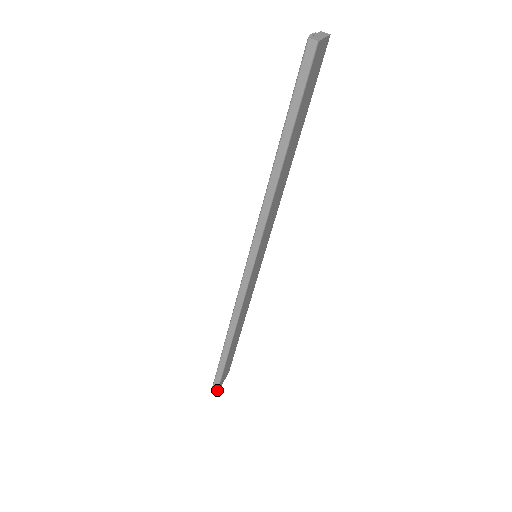
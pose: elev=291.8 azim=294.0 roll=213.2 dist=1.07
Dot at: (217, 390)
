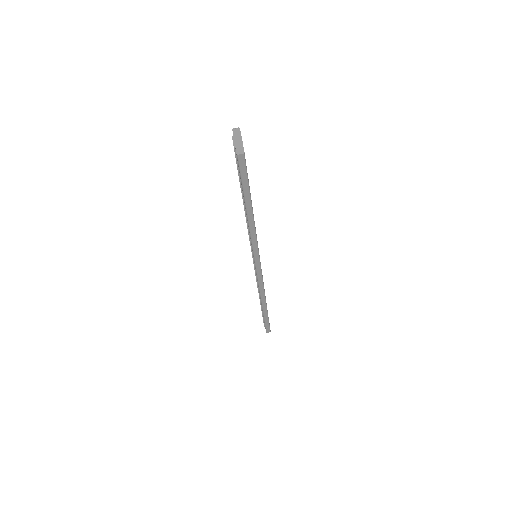
Dot at: (270, 330)
